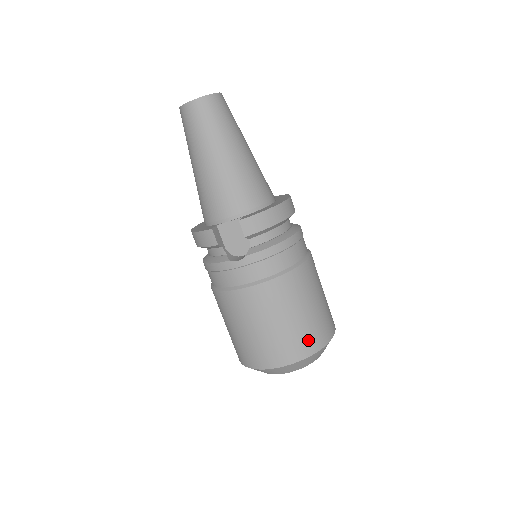
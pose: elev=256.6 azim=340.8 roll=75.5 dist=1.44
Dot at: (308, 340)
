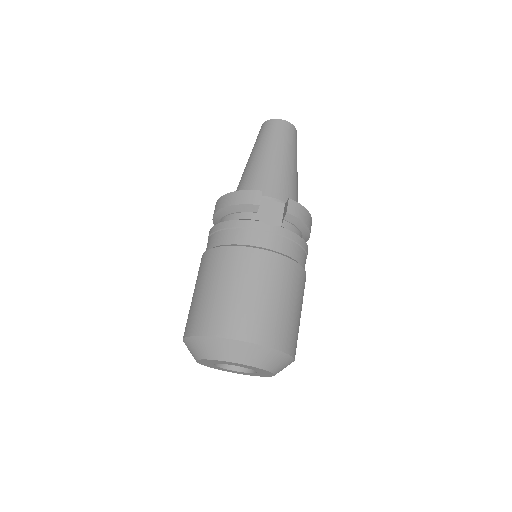
Dot at: (288, 335)
